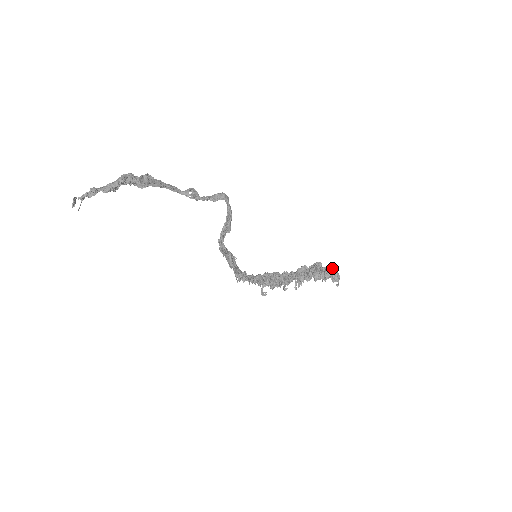
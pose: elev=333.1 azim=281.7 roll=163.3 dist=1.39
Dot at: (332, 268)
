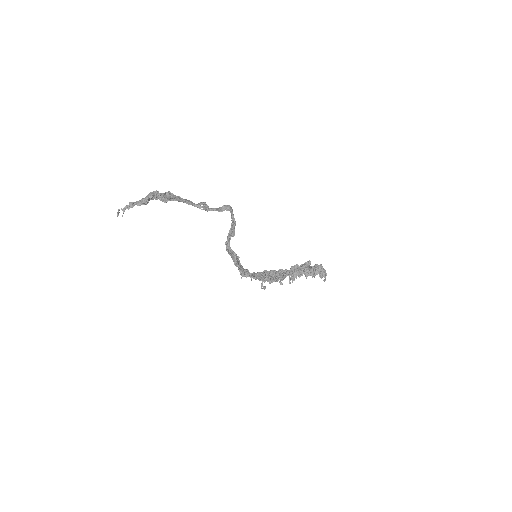
Dot at: (320, 266)
